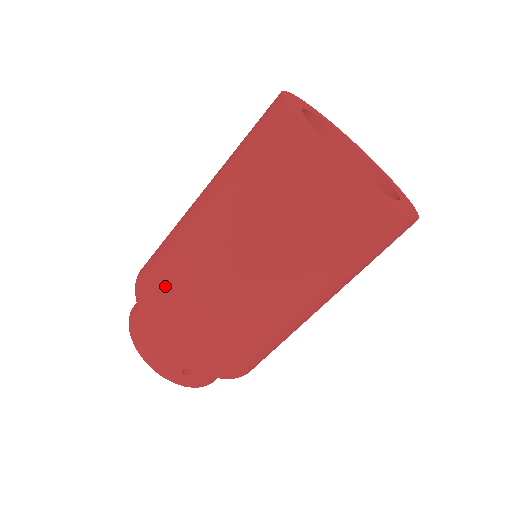
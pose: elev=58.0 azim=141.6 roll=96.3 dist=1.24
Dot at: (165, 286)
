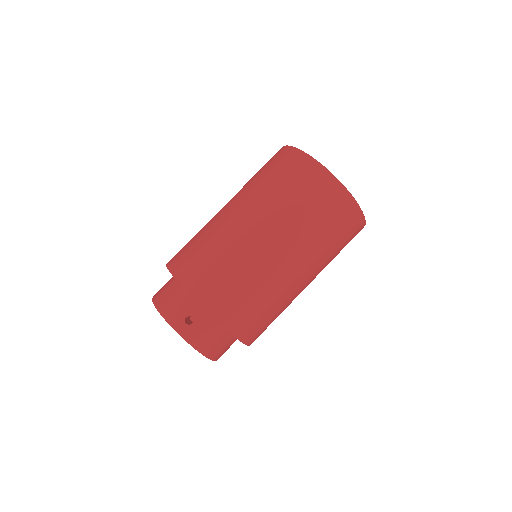
Dot at: (191, 245)
